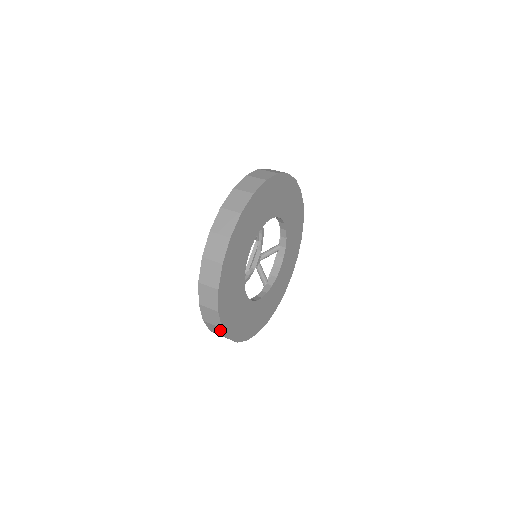
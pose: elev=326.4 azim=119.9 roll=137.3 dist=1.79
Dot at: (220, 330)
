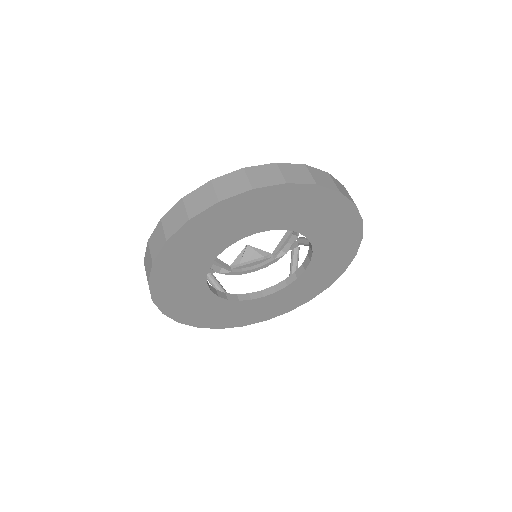
Dot at: occluded
